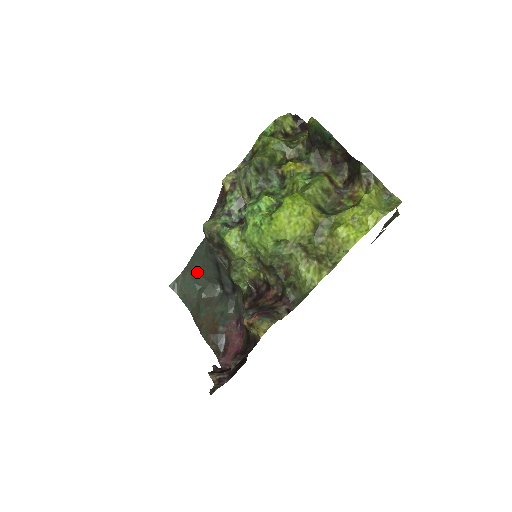
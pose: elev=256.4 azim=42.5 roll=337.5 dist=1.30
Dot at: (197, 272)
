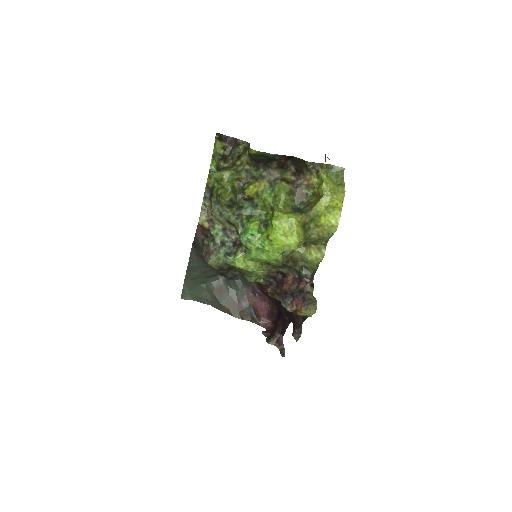
Dot at: (197, 278)
